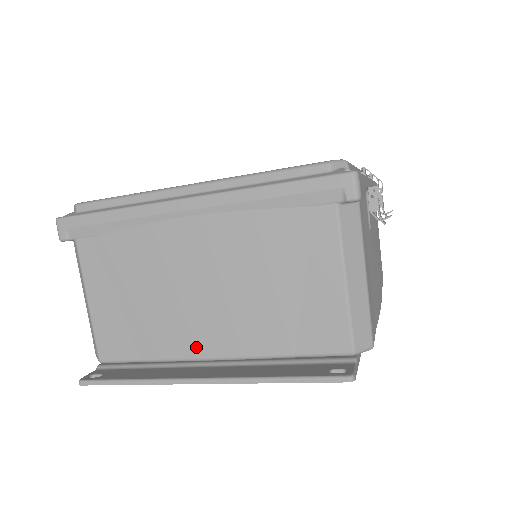
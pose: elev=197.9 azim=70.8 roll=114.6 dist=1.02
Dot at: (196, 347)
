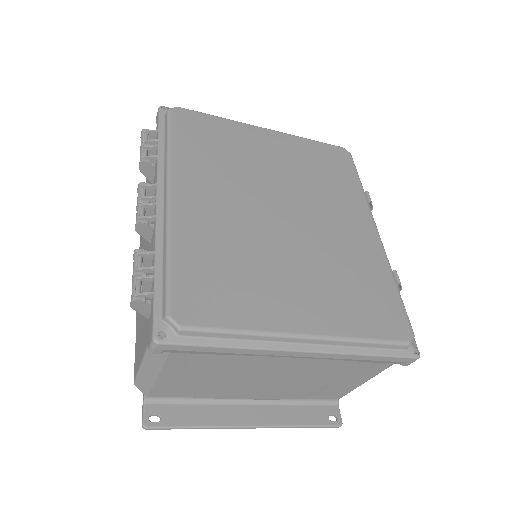
Dot at: (242, 396)
